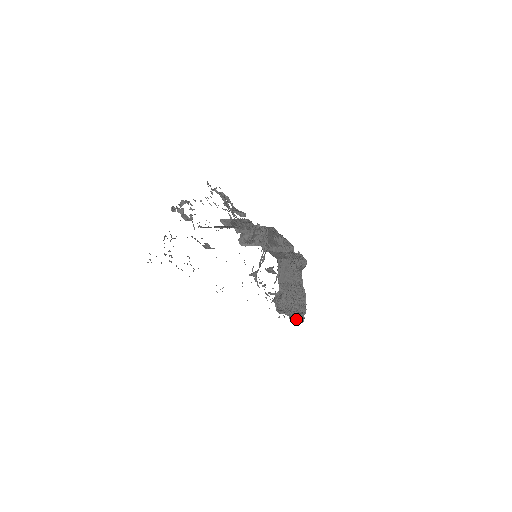
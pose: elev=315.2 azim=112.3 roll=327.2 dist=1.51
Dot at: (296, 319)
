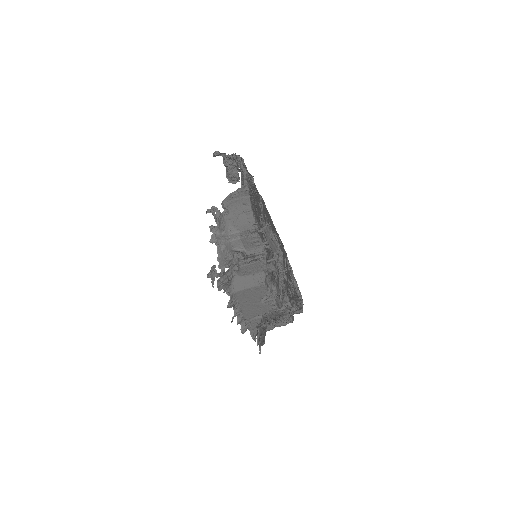
Dot at: occluded
